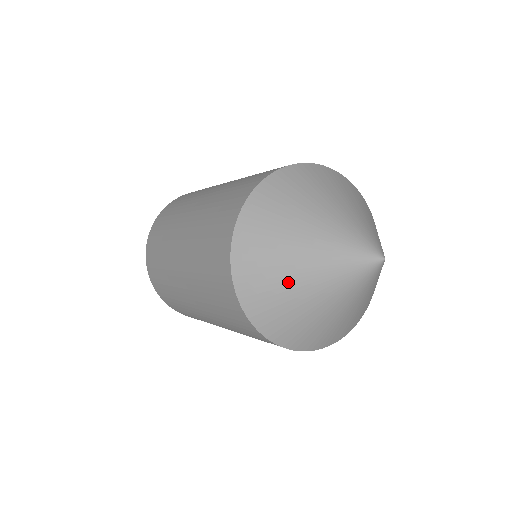
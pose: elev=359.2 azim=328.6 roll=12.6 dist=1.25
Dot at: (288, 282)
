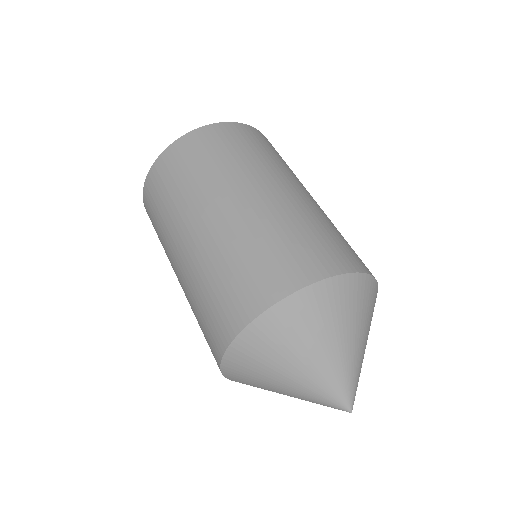
Dot at: occluded
